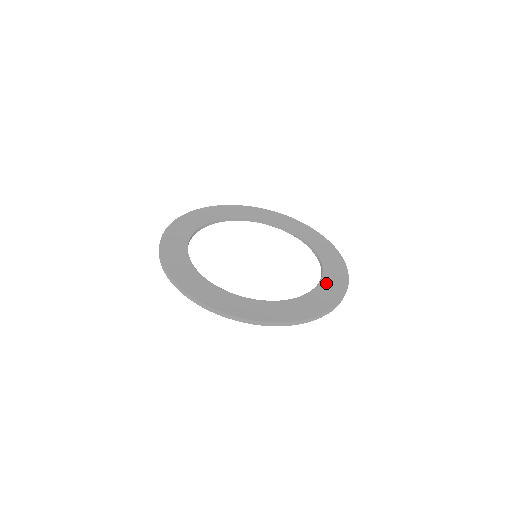
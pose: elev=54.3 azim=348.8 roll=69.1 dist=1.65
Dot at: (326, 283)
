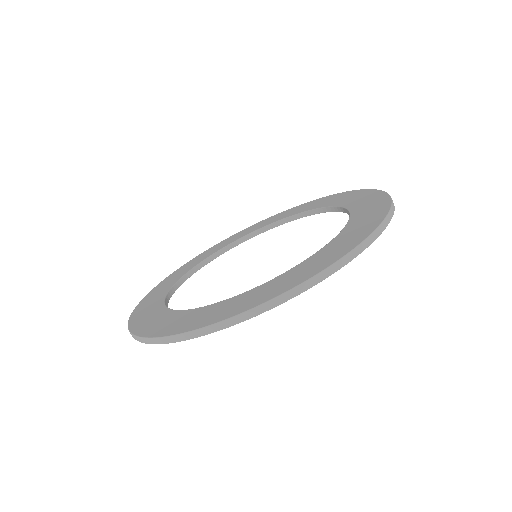
Dot at: (340, 202)
